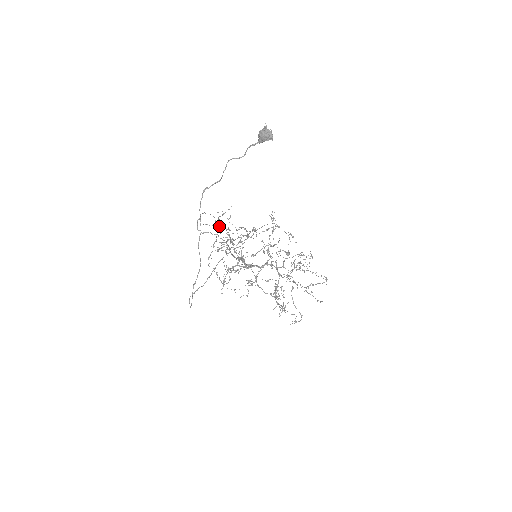
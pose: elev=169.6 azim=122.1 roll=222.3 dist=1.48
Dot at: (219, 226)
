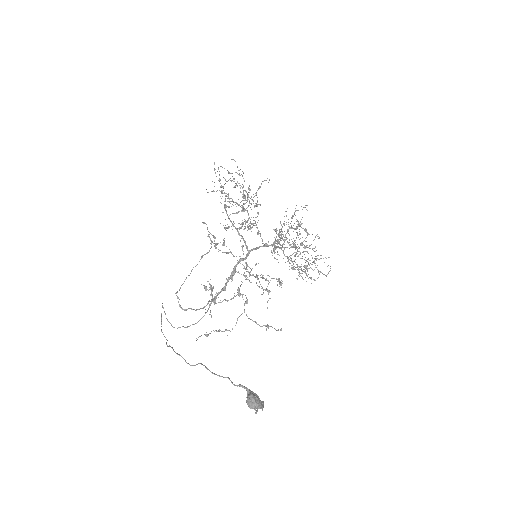
Dot at: (228, 198)
